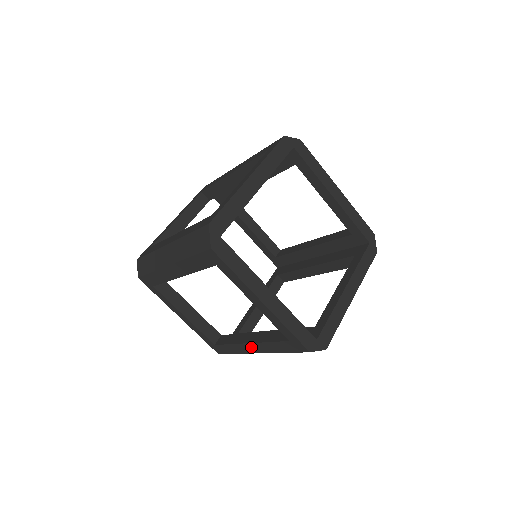
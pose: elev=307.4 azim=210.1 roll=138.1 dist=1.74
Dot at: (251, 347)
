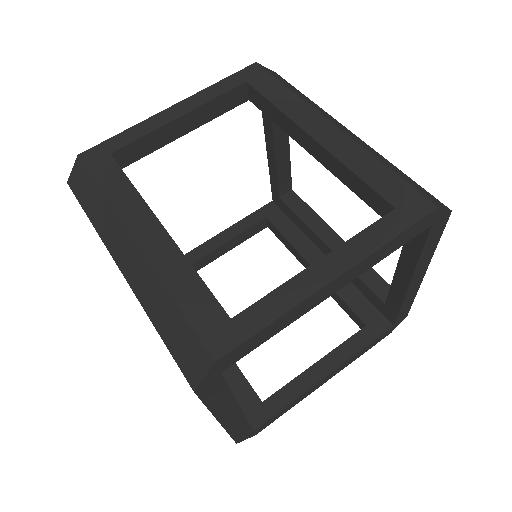
Dot at: occluded
